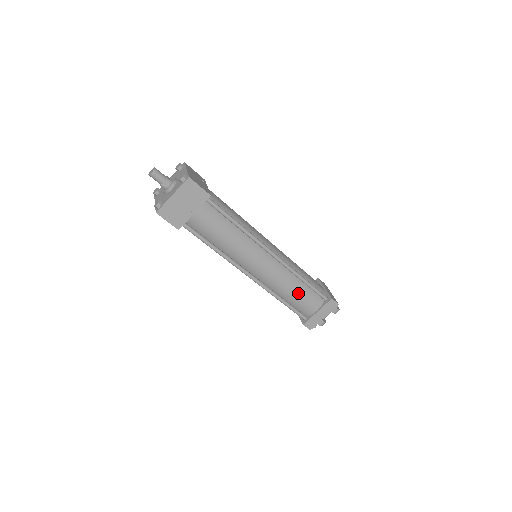
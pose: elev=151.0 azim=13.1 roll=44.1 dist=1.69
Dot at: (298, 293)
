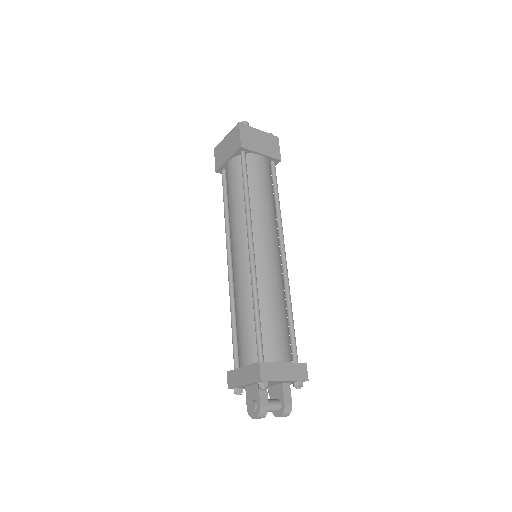
Dot at: (279, 316)
